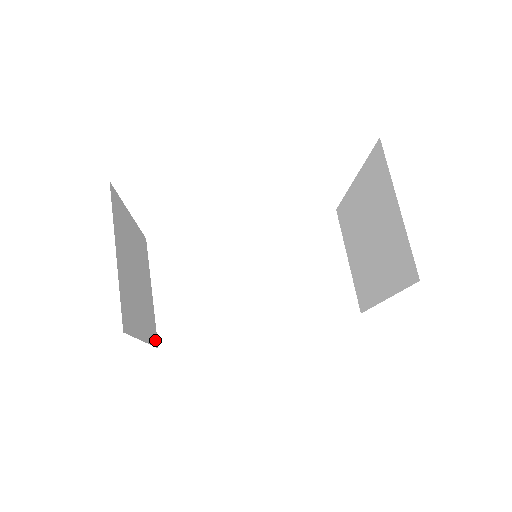
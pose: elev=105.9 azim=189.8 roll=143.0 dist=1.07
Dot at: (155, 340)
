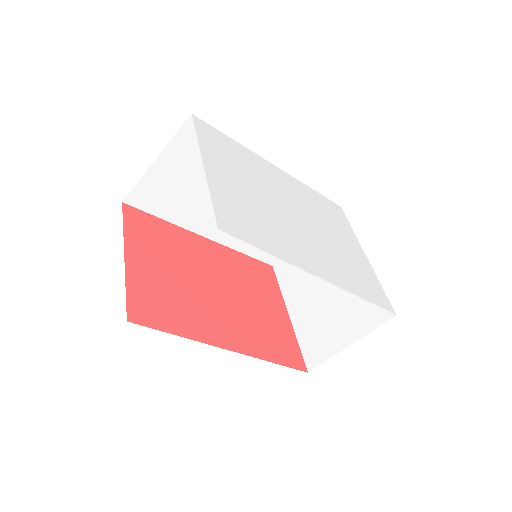
Dot at: occluded
